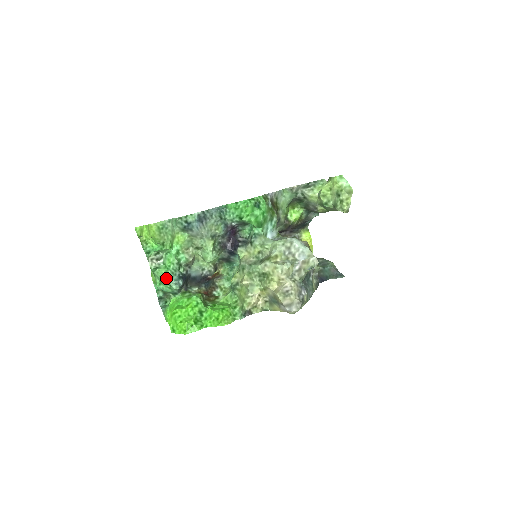
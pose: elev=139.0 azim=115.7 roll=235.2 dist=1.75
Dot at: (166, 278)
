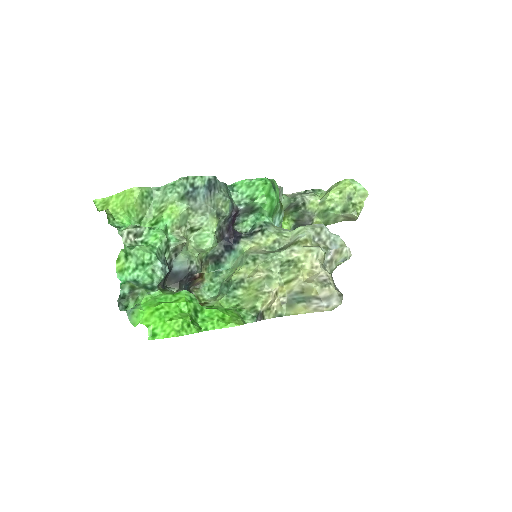
Dot at: (150, 258)
